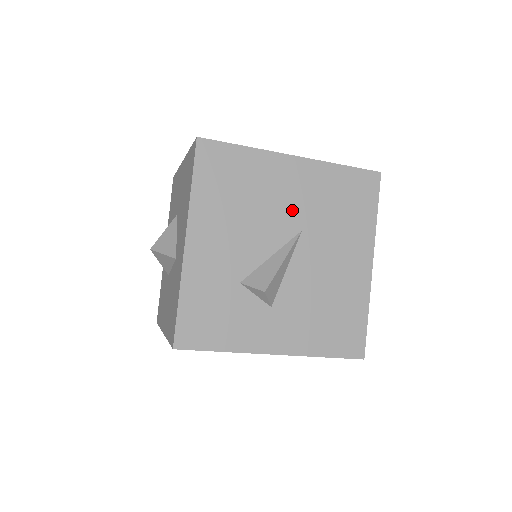
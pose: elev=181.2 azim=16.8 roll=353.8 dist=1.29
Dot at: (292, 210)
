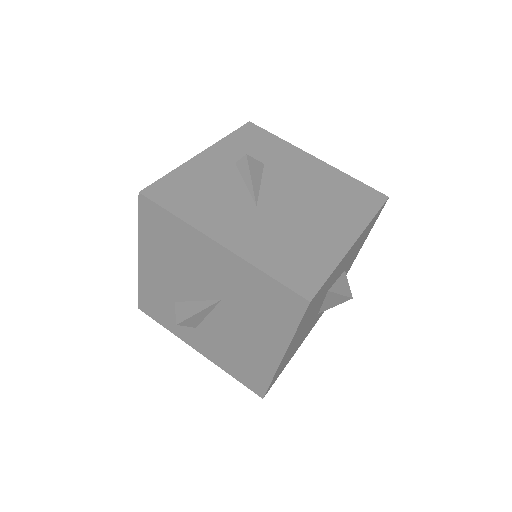
Dot at: (214, 282)
